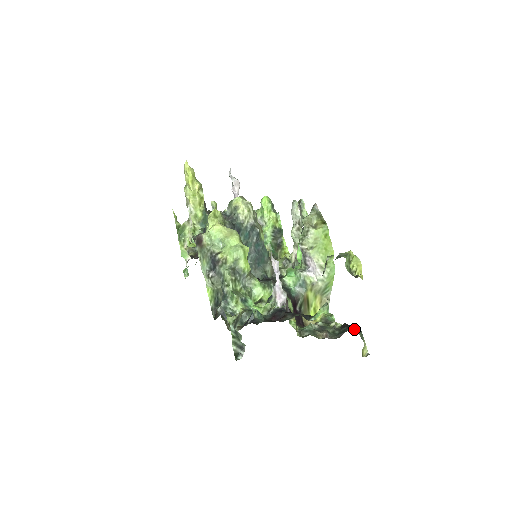
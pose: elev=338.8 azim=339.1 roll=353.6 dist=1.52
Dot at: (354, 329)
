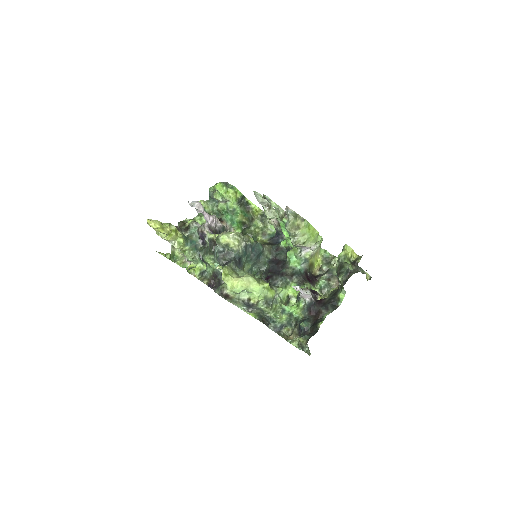
Dot at: (355, 269)
